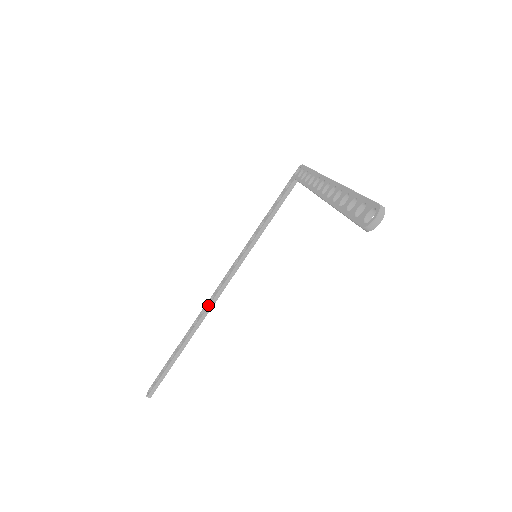
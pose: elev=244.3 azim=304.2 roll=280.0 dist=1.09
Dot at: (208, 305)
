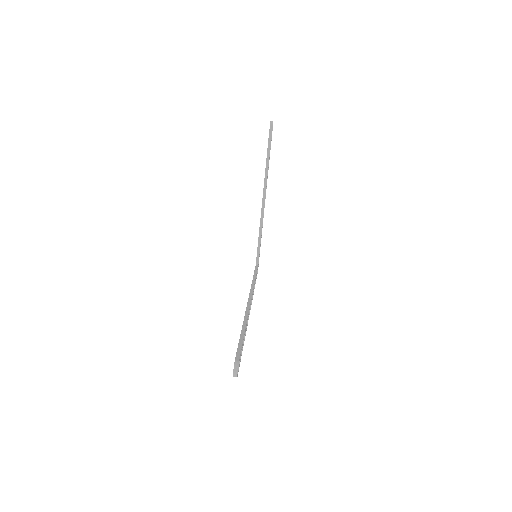
Dot at: (246, 308)
